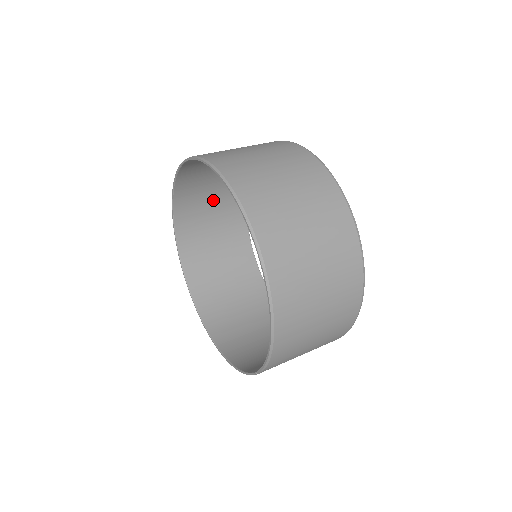
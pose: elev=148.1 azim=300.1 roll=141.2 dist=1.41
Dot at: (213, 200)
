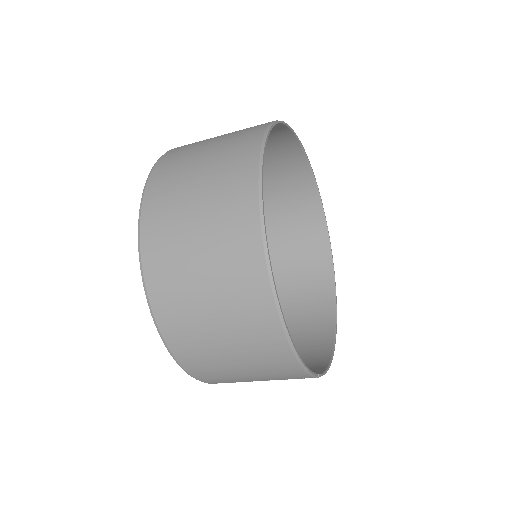
Dot at: (271, 183)
